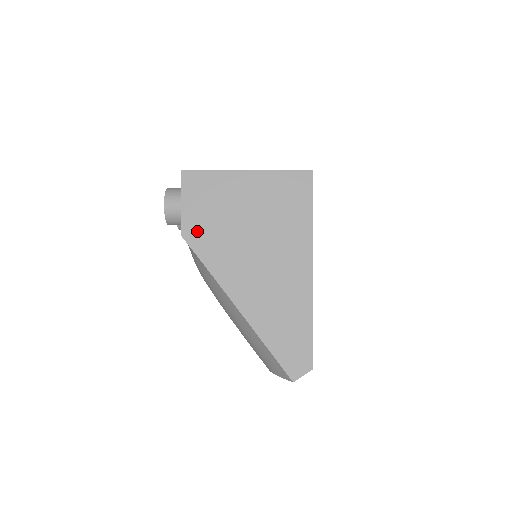
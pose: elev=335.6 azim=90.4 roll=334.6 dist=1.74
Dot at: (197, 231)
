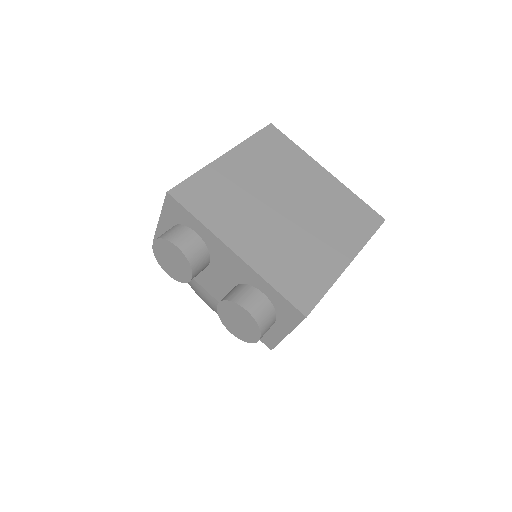
Dot at: occluded
